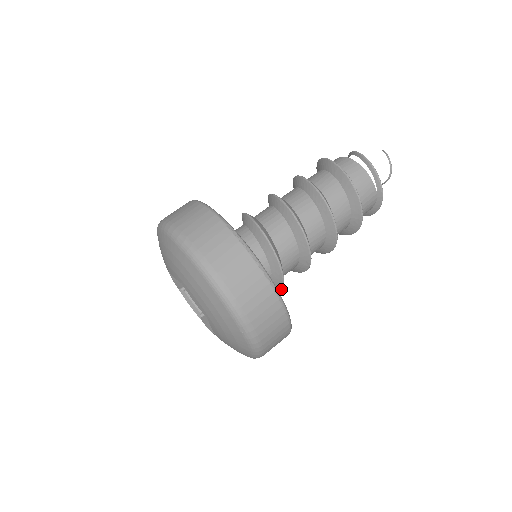
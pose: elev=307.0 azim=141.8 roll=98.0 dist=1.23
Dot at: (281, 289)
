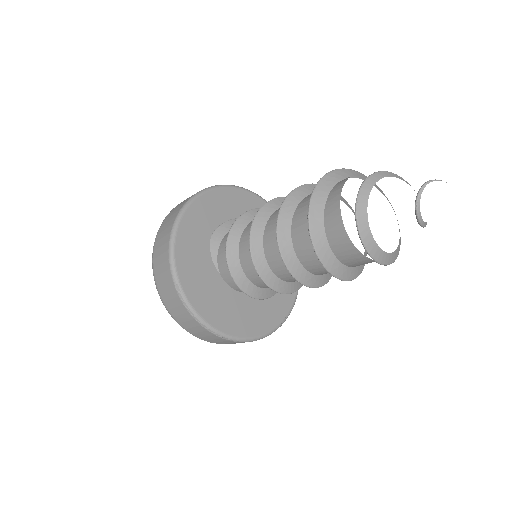
Dot at: (275, 293)
